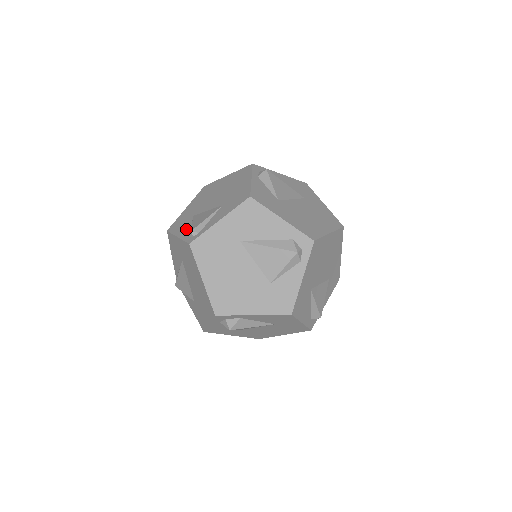
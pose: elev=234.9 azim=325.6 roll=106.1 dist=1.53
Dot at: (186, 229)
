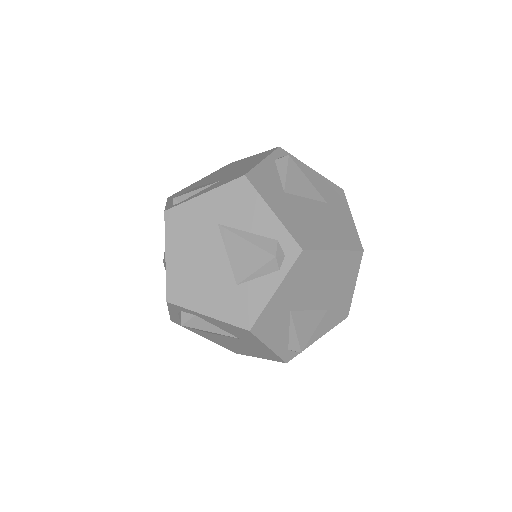
Dot at: occluded
